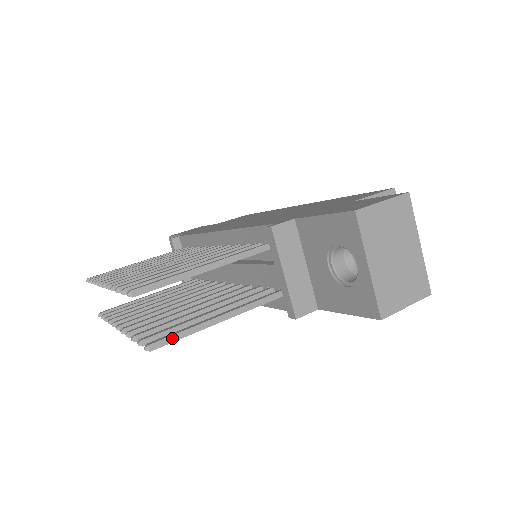
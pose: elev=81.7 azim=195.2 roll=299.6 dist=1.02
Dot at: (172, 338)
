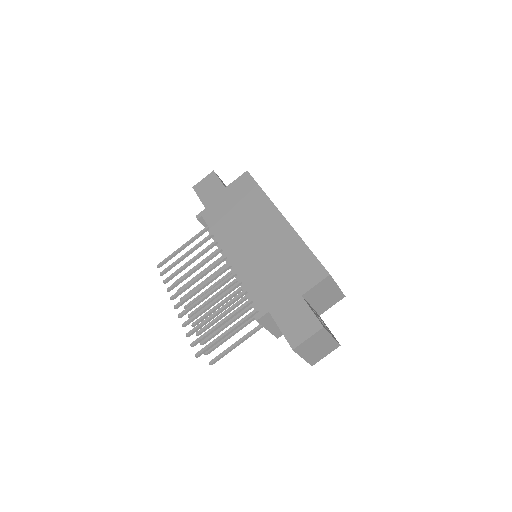
Dot at: (220, 358)
